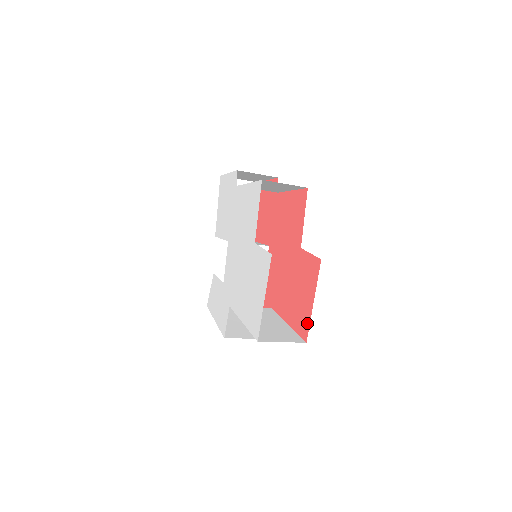
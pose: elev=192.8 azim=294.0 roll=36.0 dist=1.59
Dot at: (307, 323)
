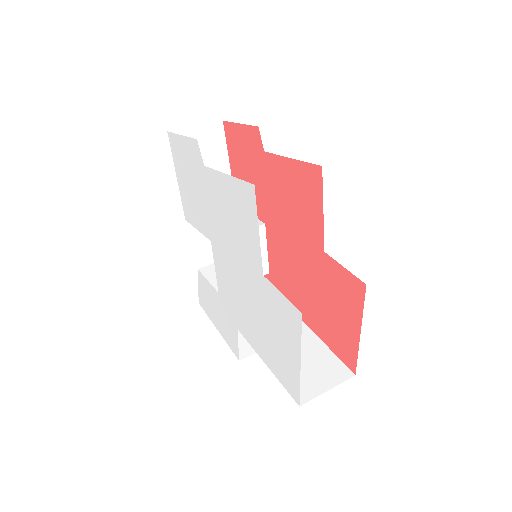
Dot at: (353, 354)
